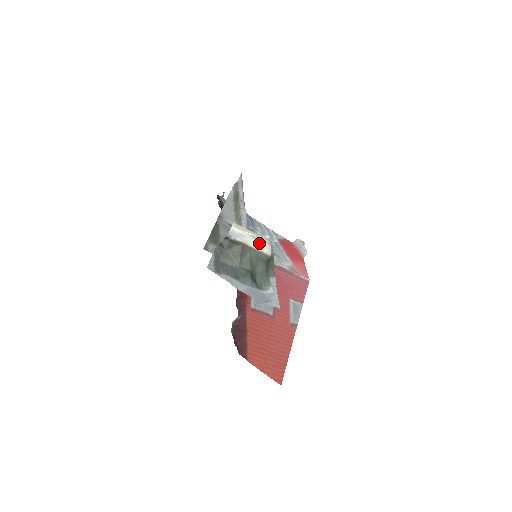
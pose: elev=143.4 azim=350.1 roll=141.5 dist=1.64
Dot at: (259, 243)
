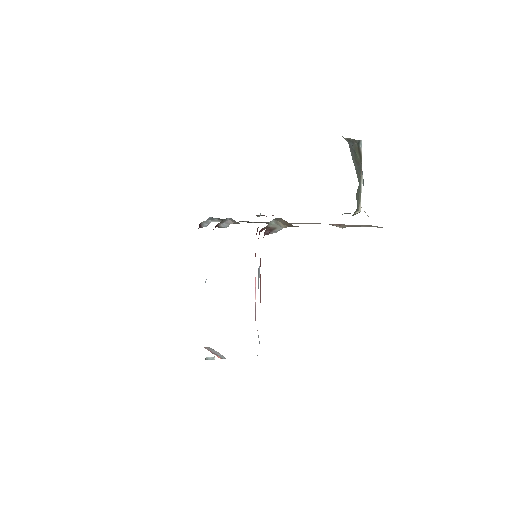
Dot at: (361, 190)
